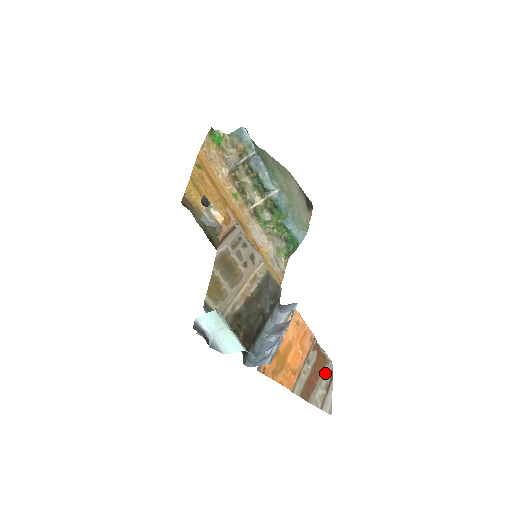
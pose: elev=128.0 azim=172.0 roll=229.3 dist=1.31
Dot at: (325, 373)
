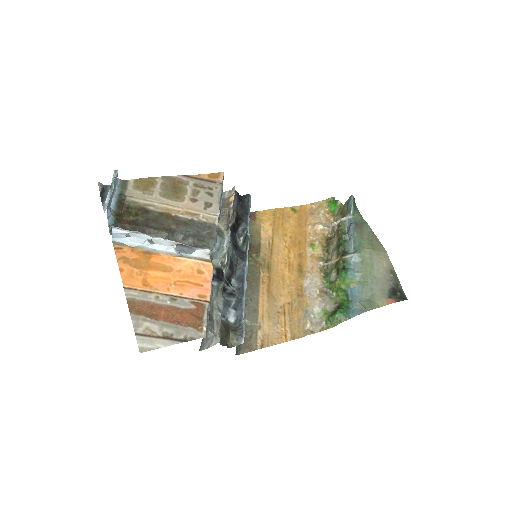
Dot at: (183, 330)
